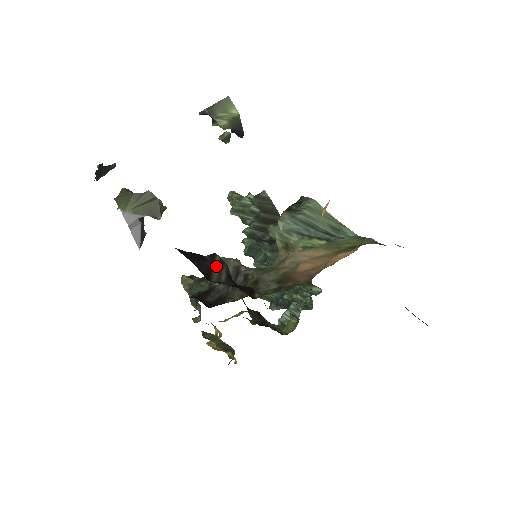
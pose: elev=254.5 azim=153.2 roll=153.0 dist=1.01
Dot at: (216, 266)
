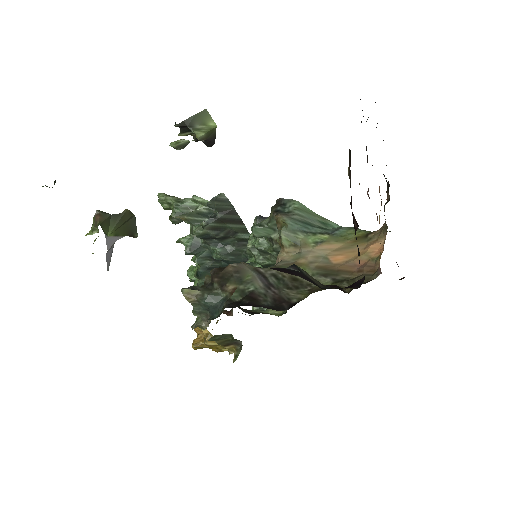
Dot at: (307, 275)
